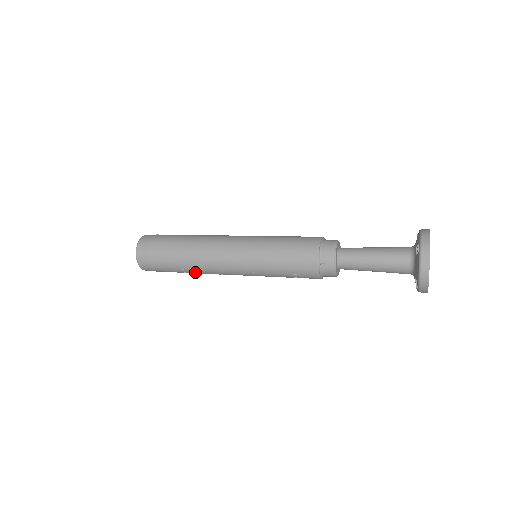
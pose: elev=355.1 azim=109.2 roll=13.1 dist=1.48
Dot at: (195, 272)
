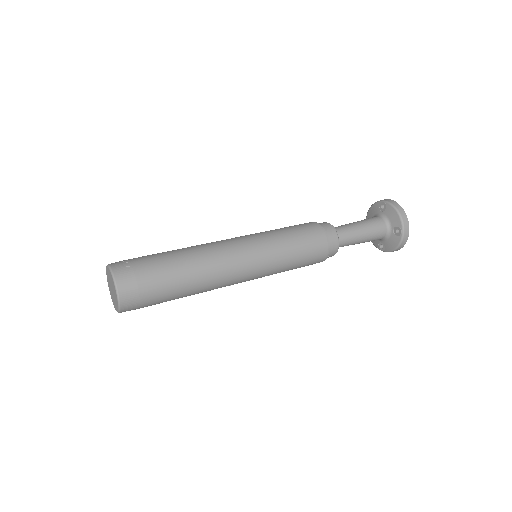
Dot at: occluded
